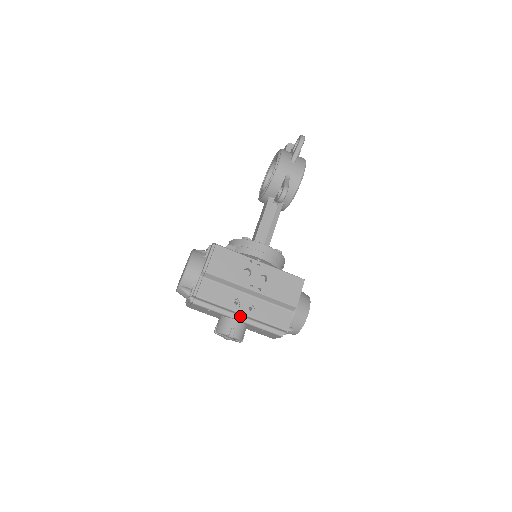
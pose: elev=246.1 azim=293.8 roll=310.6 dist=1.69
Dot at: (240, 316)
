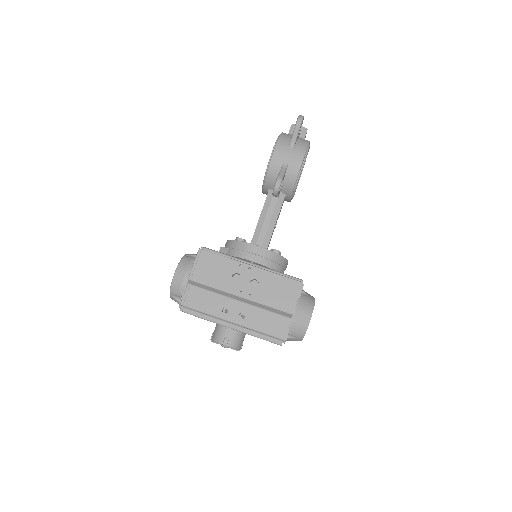
Dot at: (233, 324)
